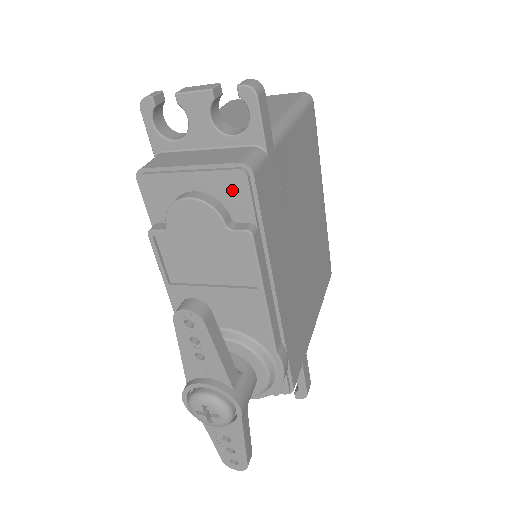
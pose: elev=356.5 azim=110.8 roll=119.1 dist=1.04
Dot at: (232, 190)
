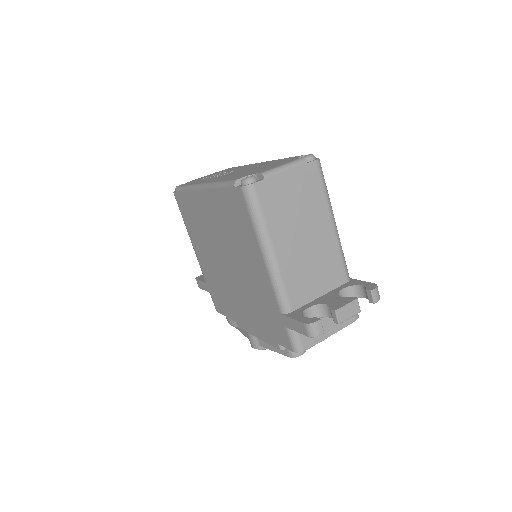
Dot at: occluded
